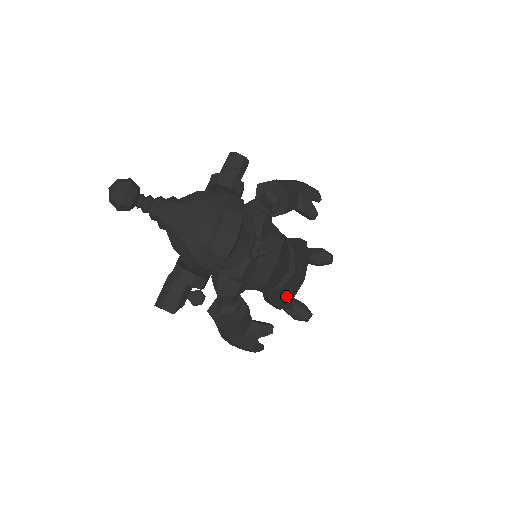
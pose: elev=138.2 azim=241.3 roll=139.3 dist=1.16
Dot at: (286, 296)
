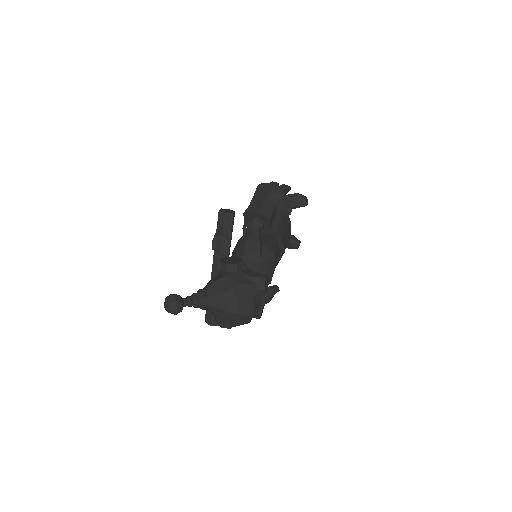
Dot at: occluded
